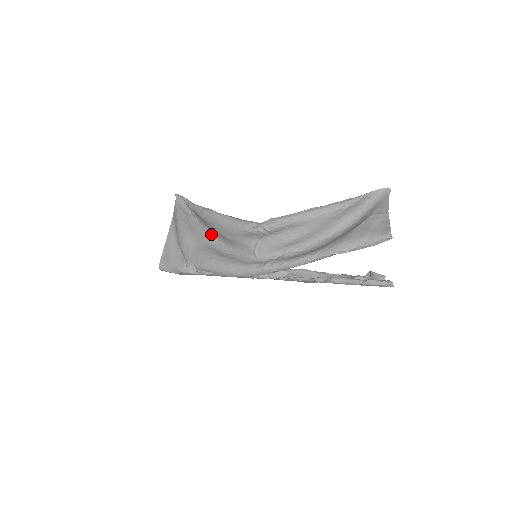
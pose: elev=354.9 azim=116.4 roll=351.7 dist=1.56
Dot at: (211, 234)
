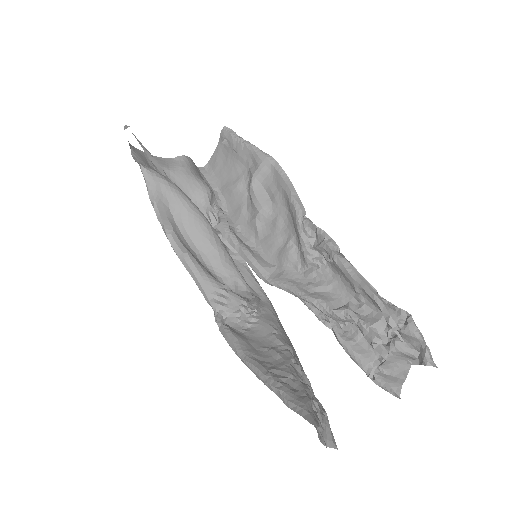
Dot at: (197, 222)
